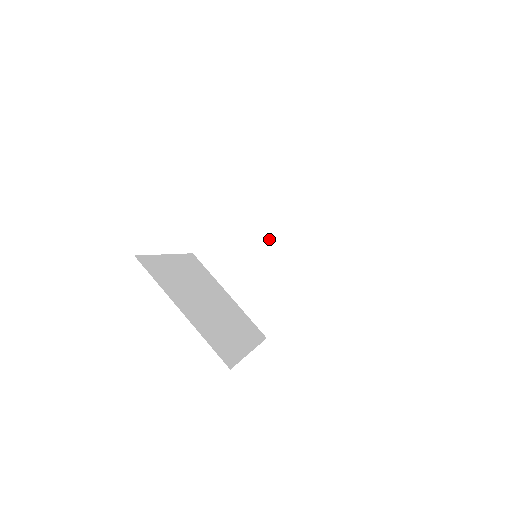
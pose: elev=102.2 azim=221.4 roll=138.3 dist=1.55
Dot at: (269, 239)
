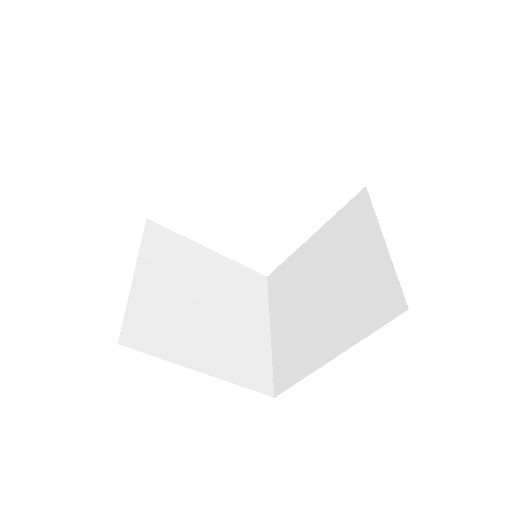
Dot at: (327, 269)
